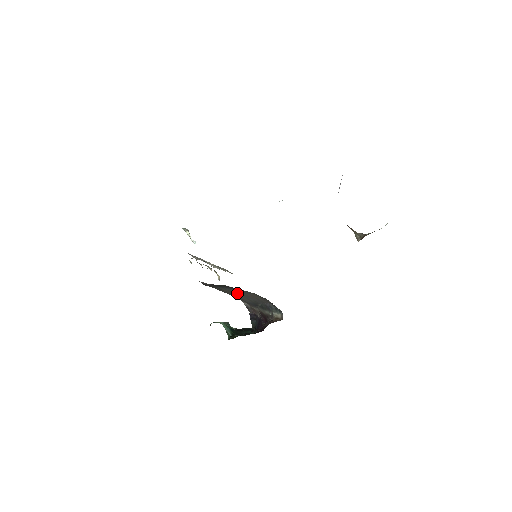
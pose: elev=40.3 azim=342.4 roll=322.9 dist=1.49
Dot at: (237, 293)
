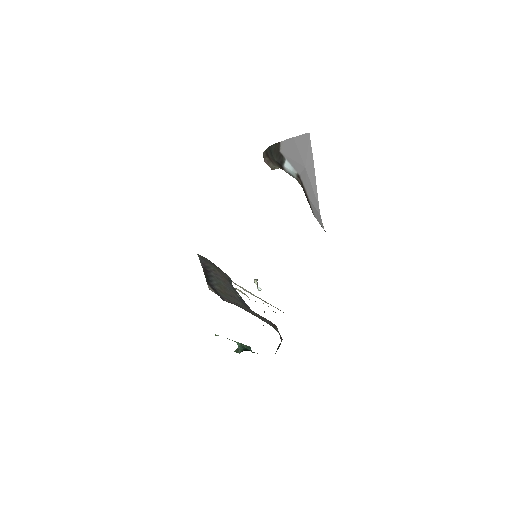
Dot at: (224, 286)
